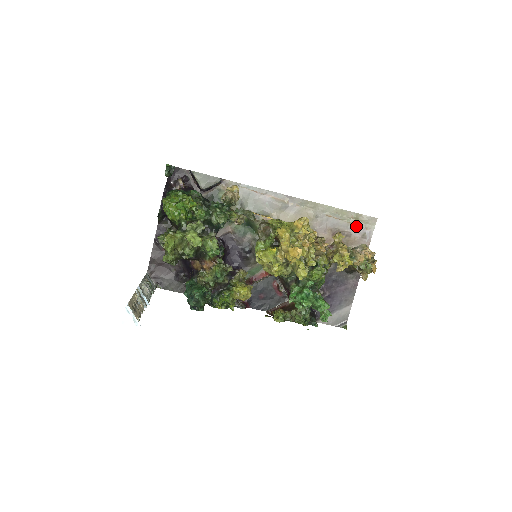
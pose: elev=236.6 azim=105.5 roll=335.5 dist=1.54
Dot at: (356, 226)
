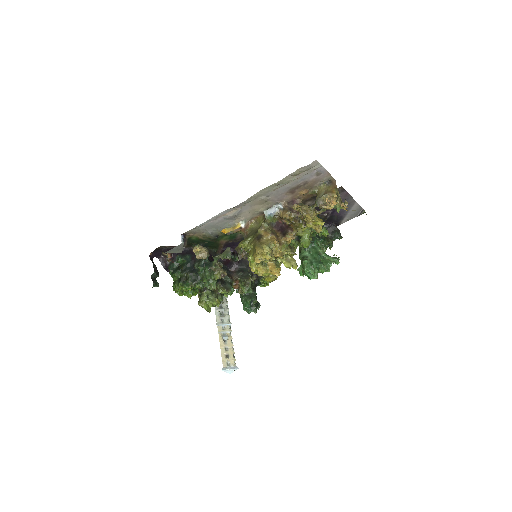
Dot at: (304, 176)
